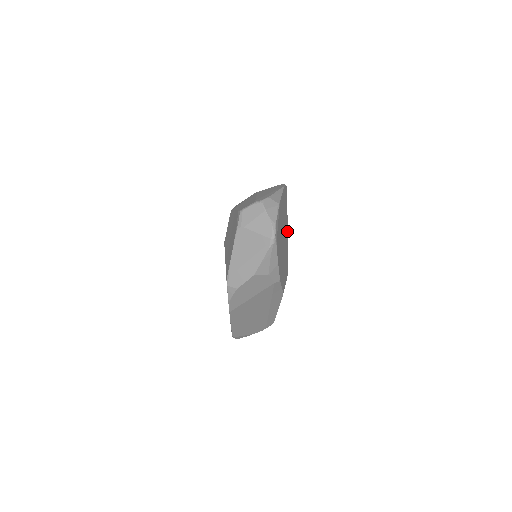
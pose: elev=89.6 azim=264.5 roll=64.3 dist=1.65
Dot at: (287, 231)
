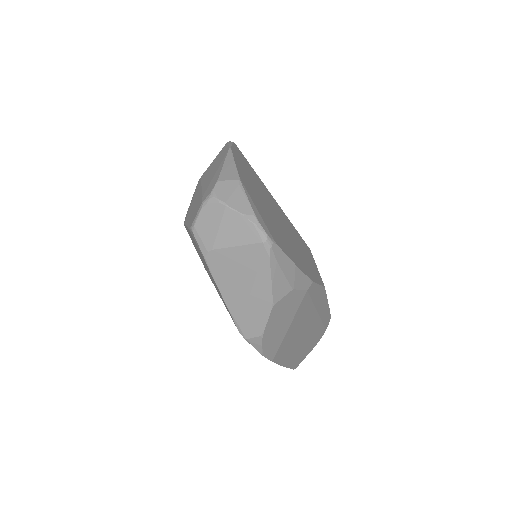
Dot at: (274, 201)
